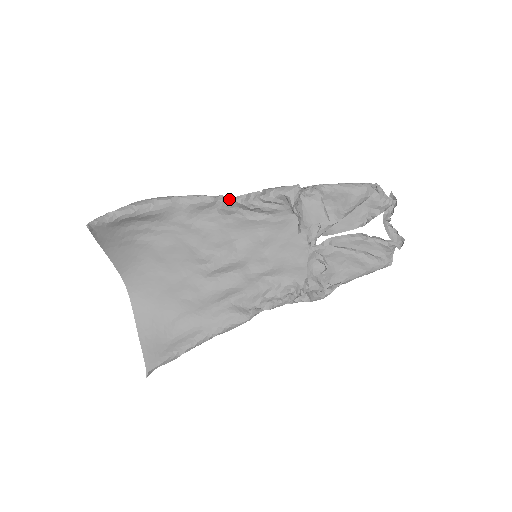
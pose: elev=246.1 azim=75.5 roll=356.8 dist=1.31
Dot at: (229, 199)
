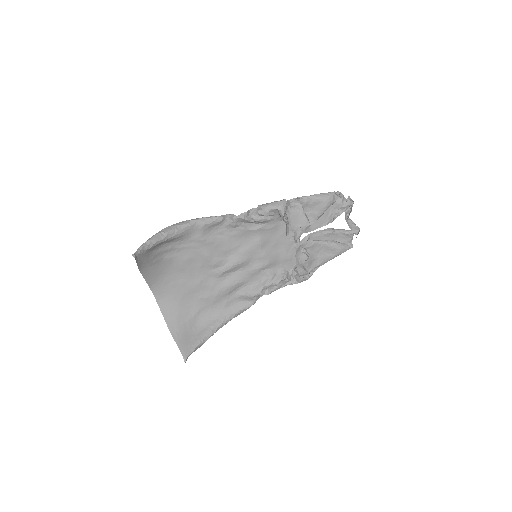
Dot at: (235, 217)
